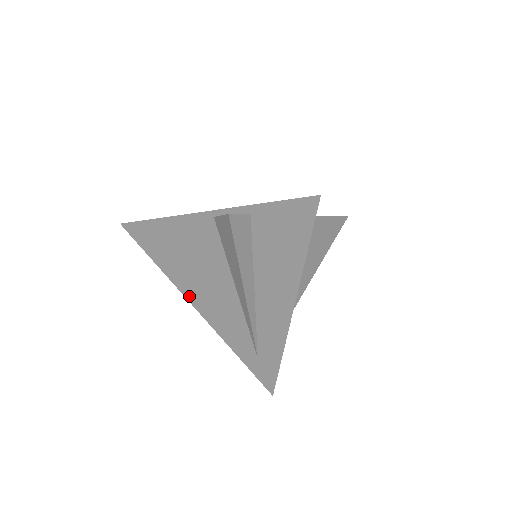
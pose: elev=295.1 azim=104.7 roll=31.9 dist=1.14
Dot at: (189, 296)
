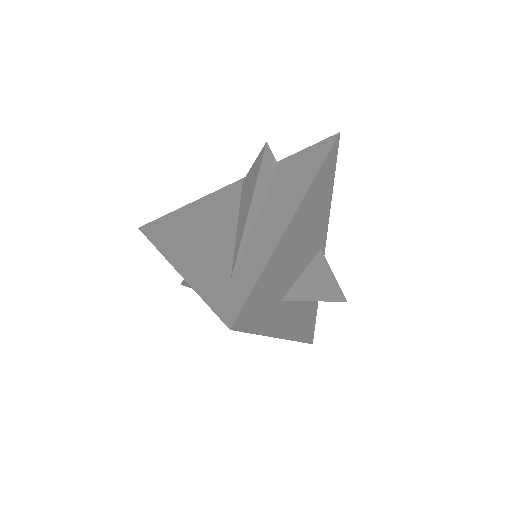
Dot at: (173, 256)
